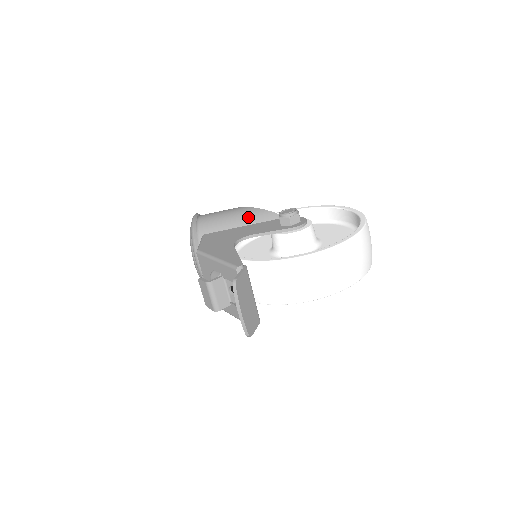
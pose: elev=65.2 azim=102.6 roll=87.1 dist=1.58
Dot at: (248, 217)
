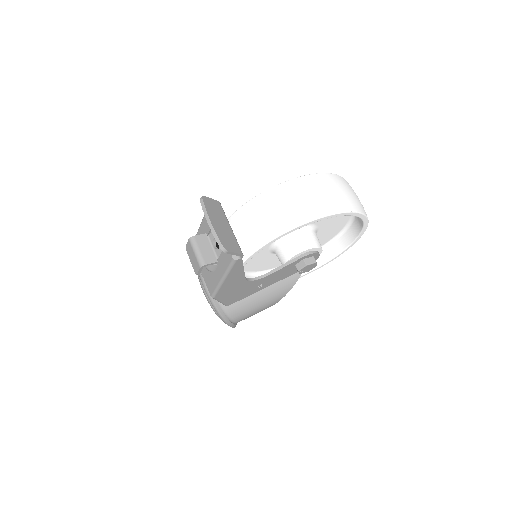
Dot at: occluded
